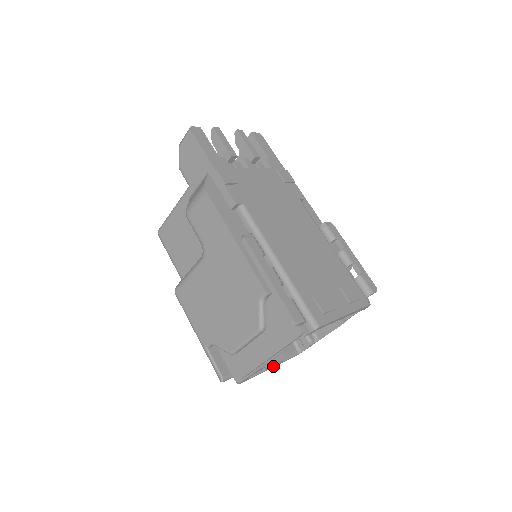
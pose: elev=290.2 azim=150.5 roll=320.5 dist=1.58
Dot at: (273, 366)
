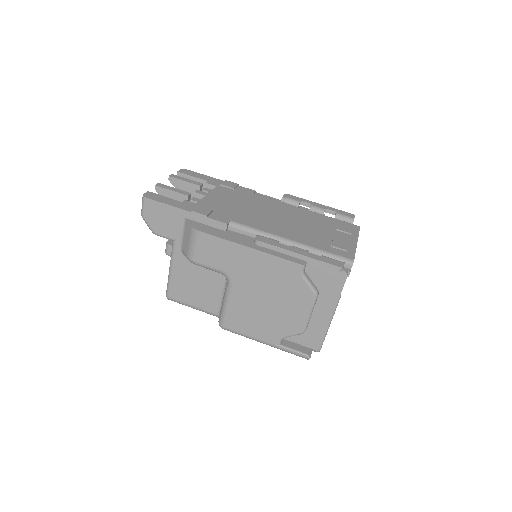
Dot at: occluded
